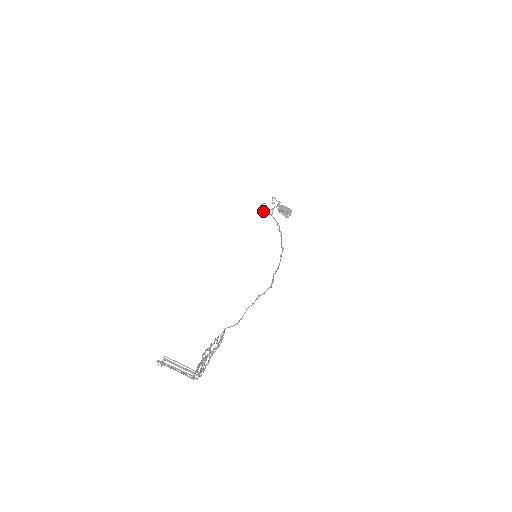
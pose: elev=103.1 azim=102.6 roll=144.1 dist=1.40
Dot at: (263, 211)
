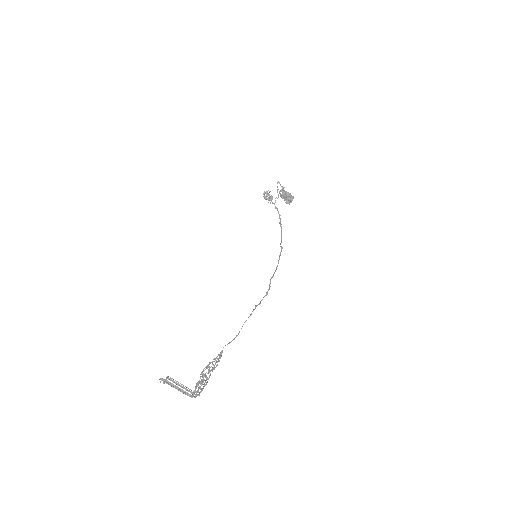
Dot at: (267, 199)
